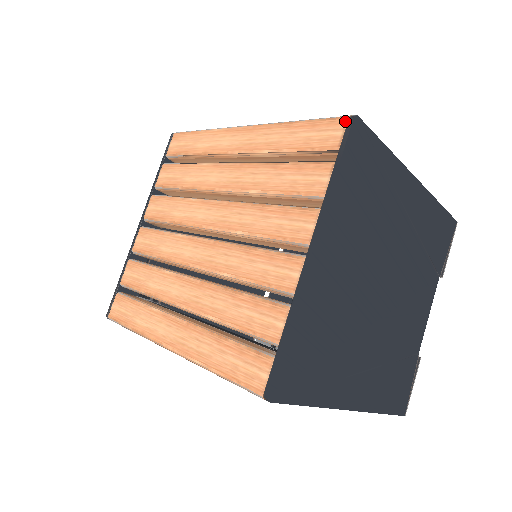
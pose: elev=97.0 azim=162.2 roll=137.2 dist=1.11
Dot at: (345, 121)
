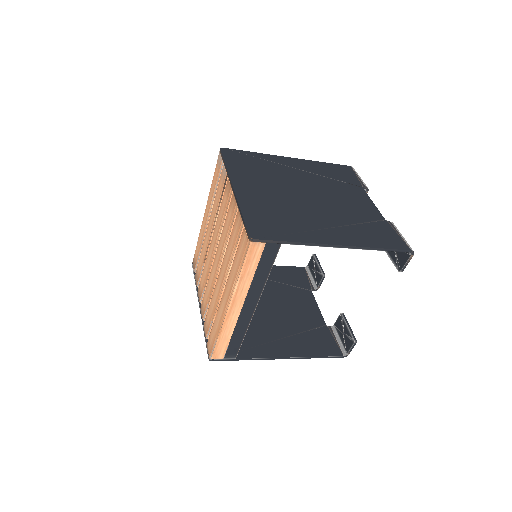
Dot at: (219, 153)
